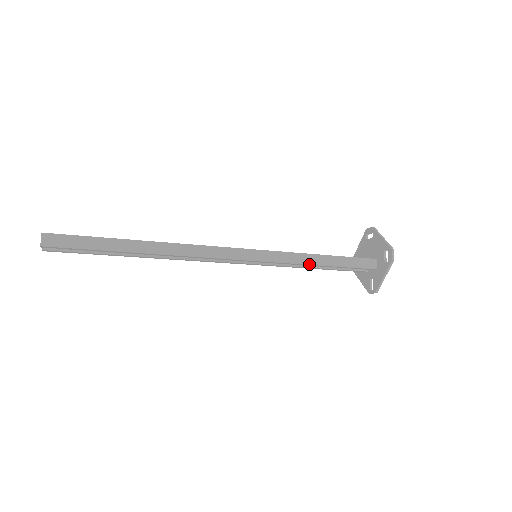
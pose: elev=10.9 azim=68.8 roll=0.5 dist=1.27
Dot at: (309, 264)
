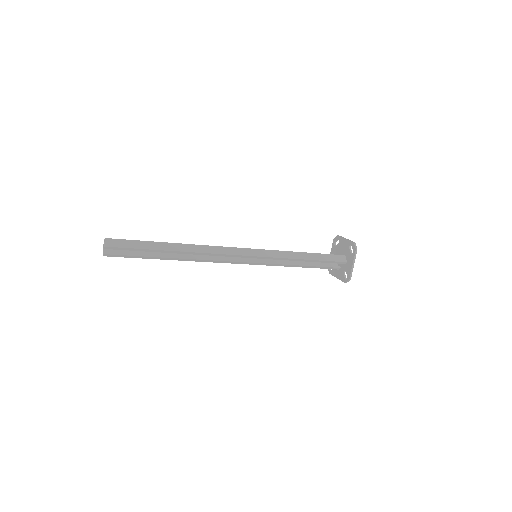
Dot at: (296, 258)
